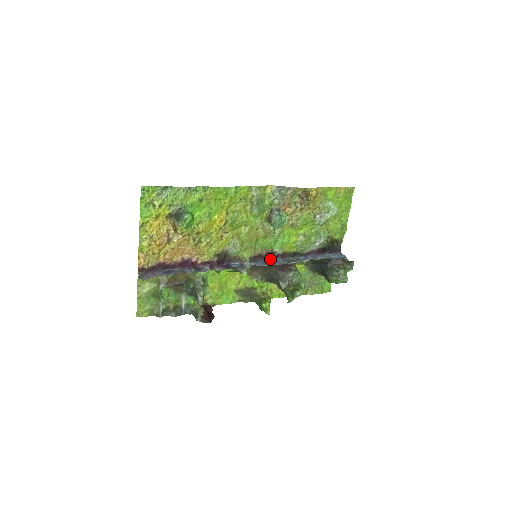
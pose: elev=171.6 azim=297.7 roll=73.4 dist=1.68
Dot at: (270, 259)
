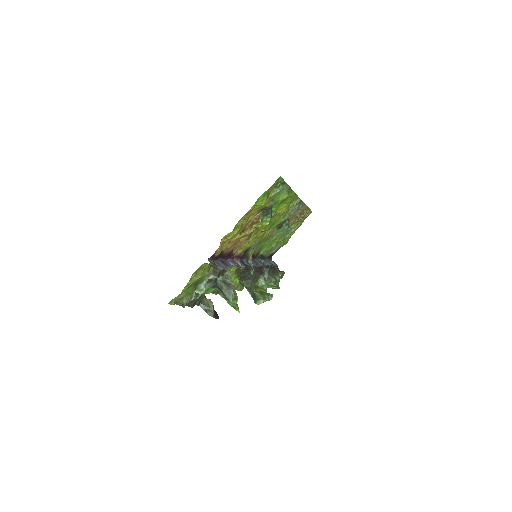
Dot at: (253, 258)
